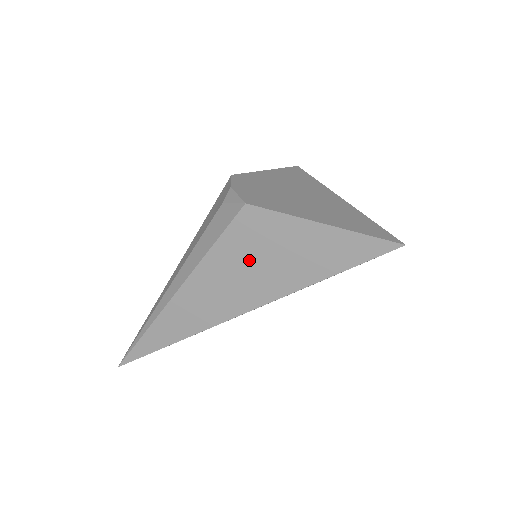
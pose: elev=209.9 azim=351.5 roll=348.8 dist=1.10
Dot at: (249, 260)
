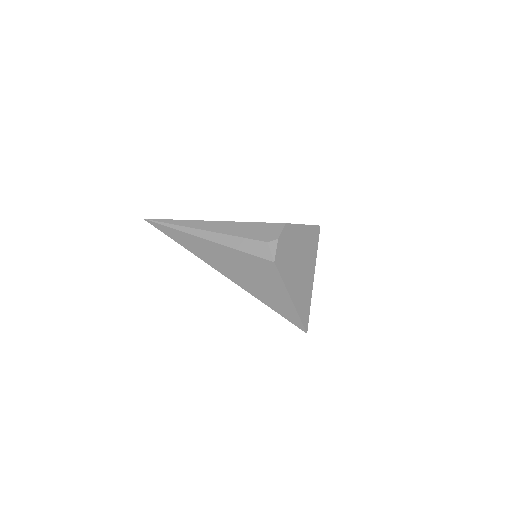
Dot at: (251, 271)
